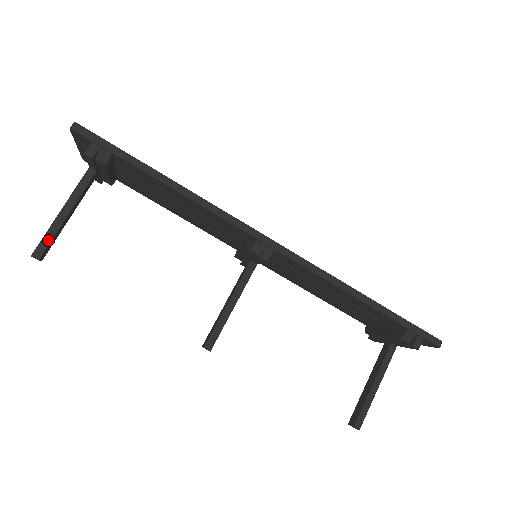
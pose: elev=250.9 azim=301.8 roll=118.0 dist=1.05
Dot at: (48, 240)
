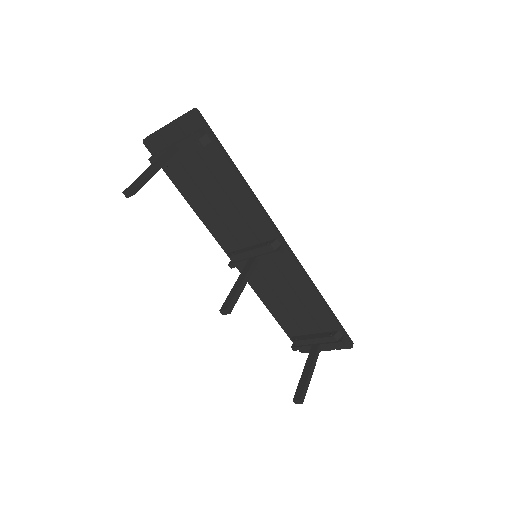
Dot at: (143, 182)
